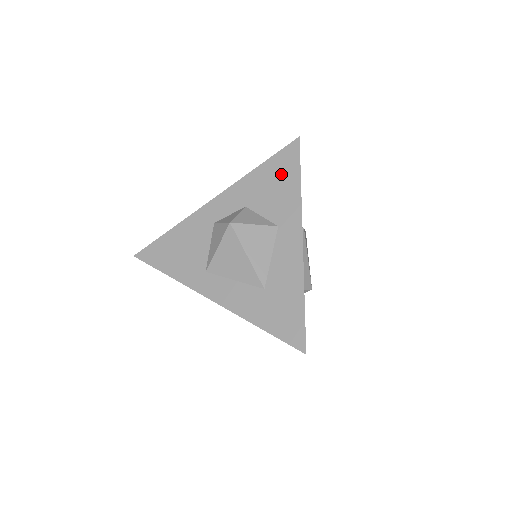
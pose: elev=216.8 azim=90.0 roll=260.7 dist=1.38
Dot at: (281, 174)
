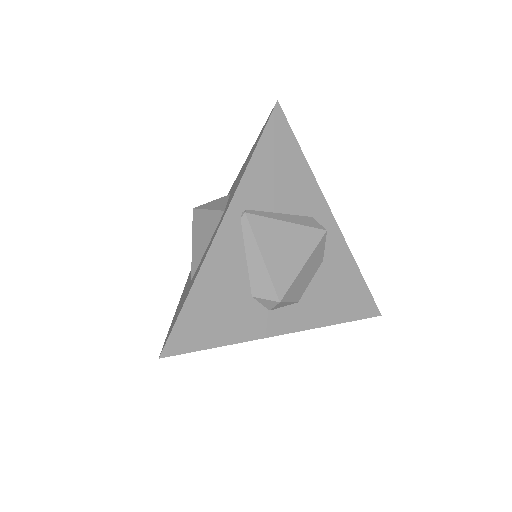
Dot at: (252, 150)
